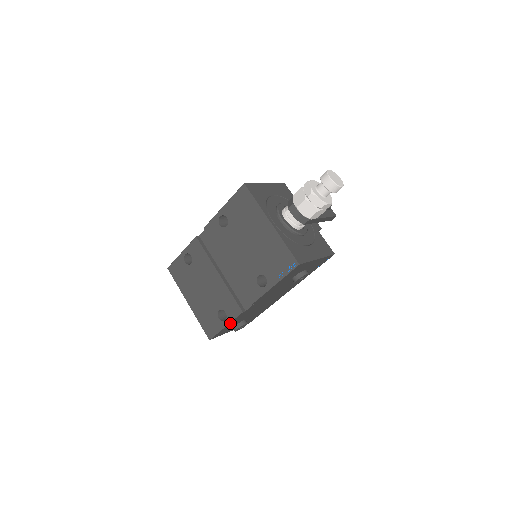
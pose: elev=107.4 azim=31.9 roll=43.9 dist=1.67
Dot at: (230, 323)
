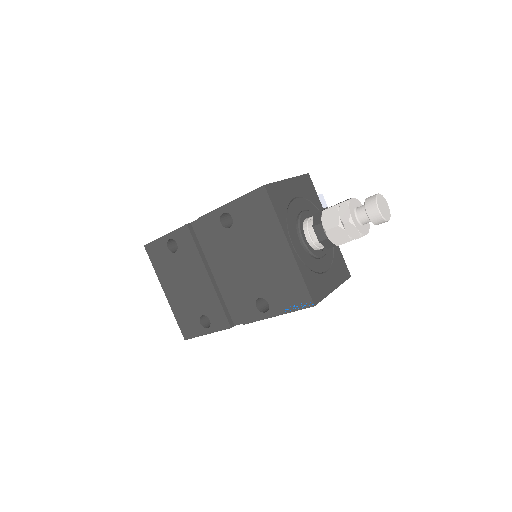
Dot at: (213, 331)
